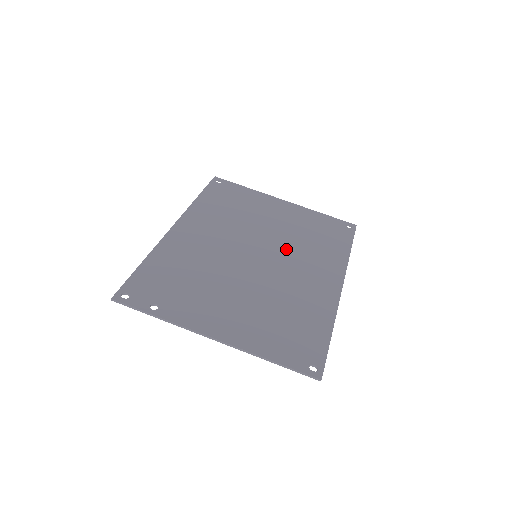
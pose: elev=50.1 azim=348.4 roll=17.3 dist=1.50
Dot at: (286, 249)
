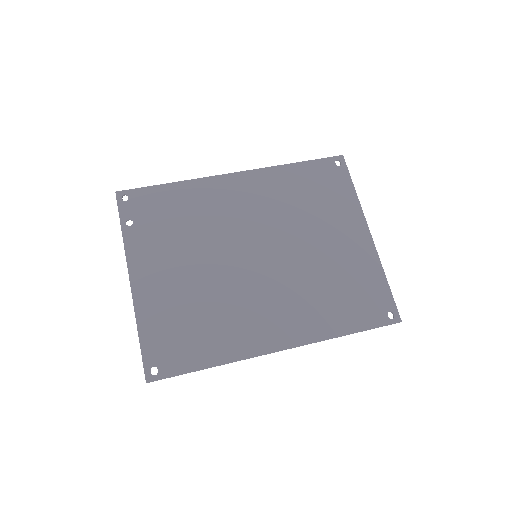
Dot at: (289, 275)
